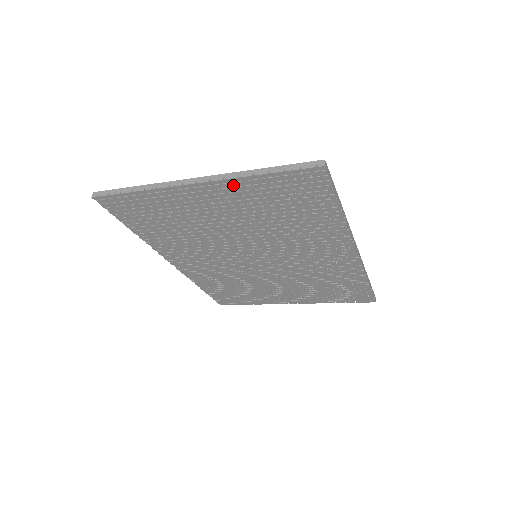
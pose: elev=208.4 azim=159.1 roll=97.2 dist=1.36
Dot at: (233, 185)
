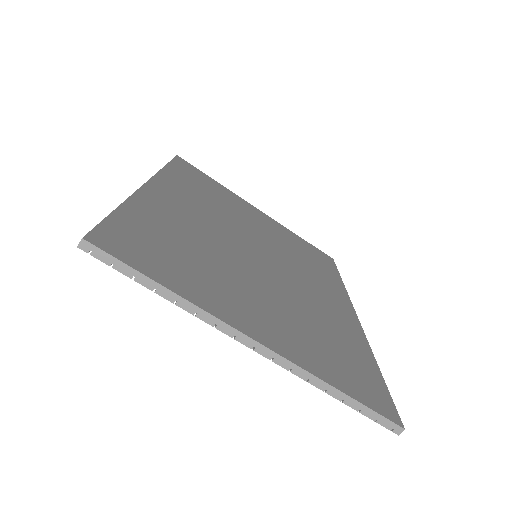
Dot at: occluded
